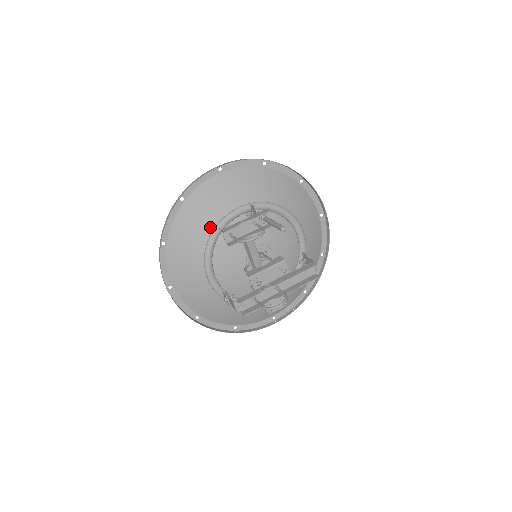
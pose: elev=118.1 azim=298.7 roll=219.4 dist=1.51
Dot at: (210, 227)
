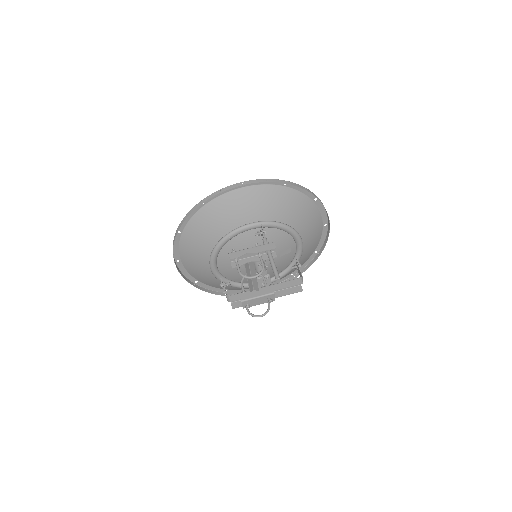
Dot at: (222, 232)
